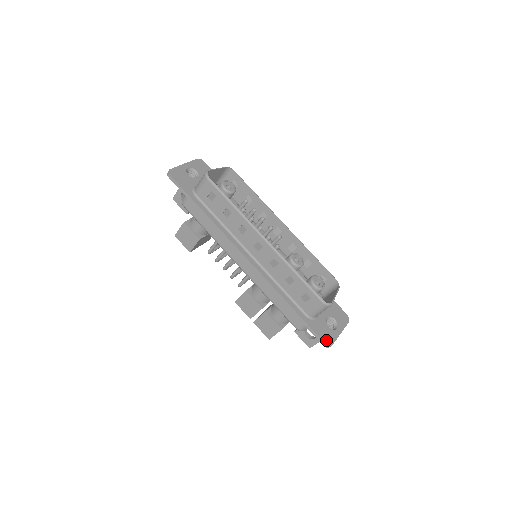
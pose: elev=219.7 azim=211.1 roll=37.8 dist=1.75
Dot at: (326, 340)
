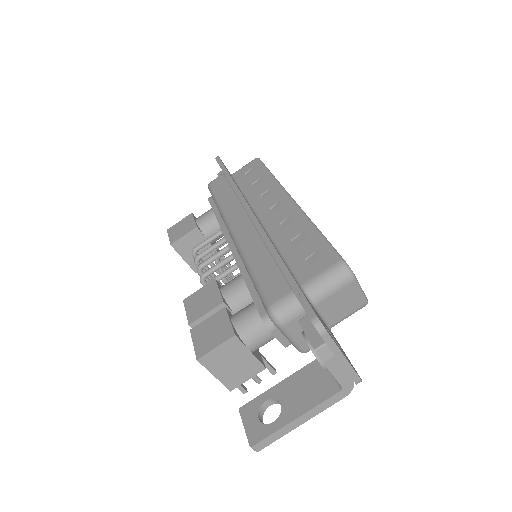
Dot at: occluded
